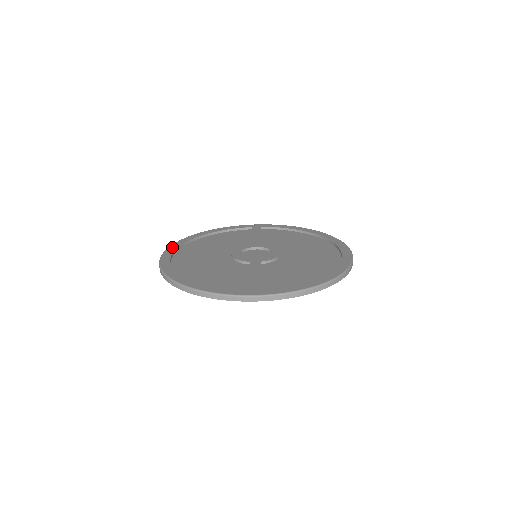
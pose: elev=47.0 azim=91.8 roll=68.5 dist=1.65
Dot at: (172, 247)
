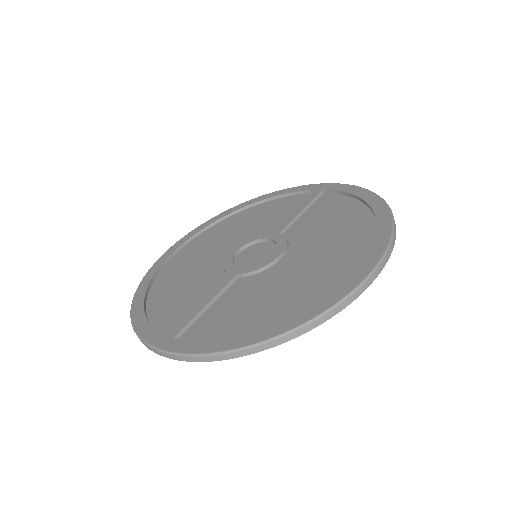
Dot at: (196, 229)
